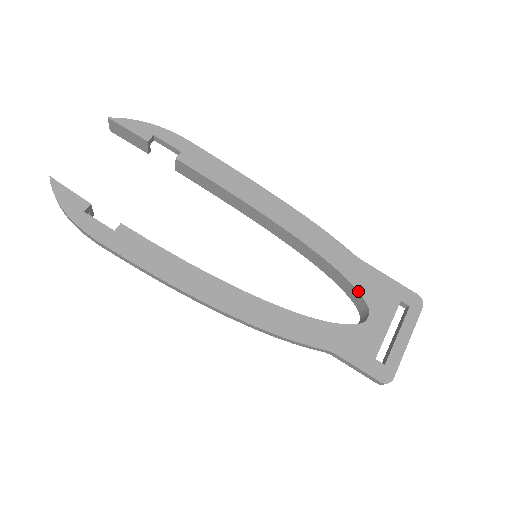
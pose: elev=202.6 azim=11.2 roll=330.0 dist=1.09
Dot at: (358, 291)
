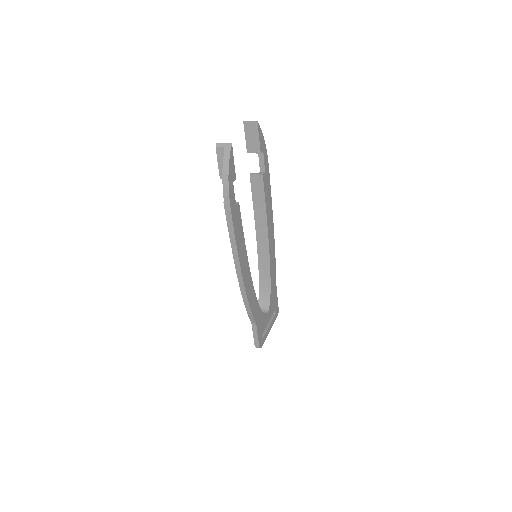
Dot at: (270, 298)
